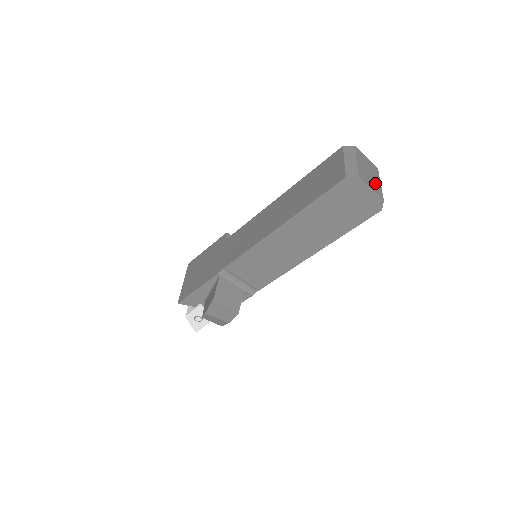
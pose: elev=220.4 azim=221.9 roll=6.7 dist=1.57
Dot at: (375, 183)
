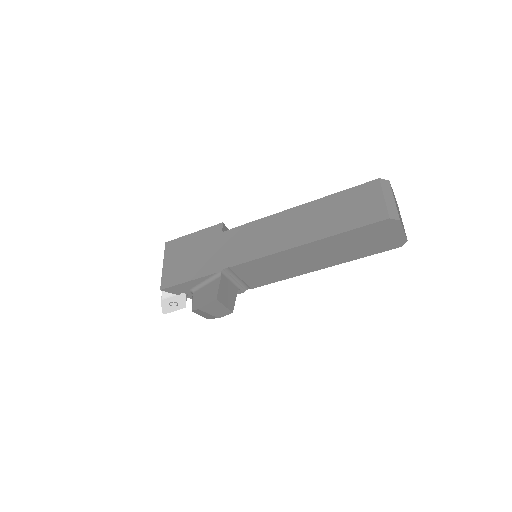
Dot at: occluded
